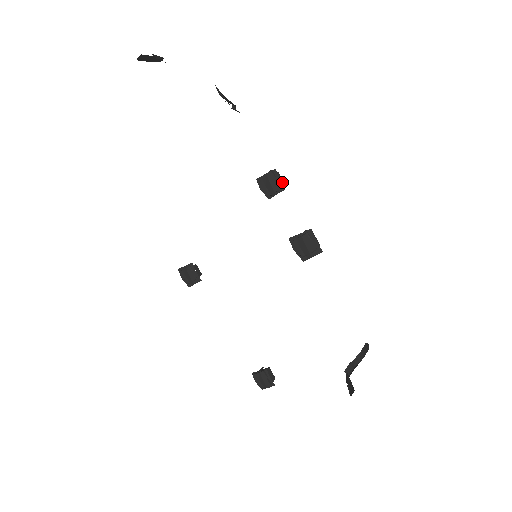
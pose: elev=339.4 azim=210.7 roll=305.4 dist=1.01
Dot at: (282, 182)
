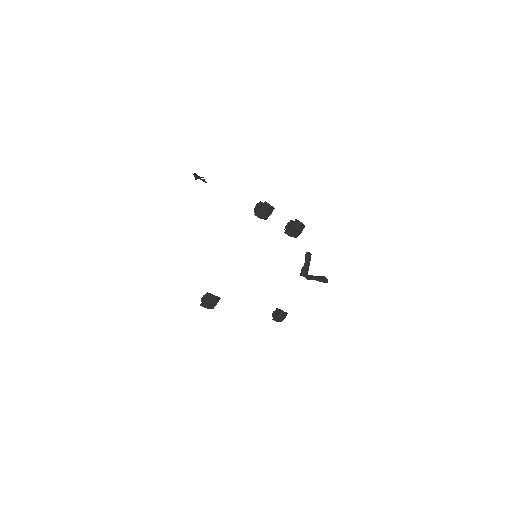
Dot at: occluded
